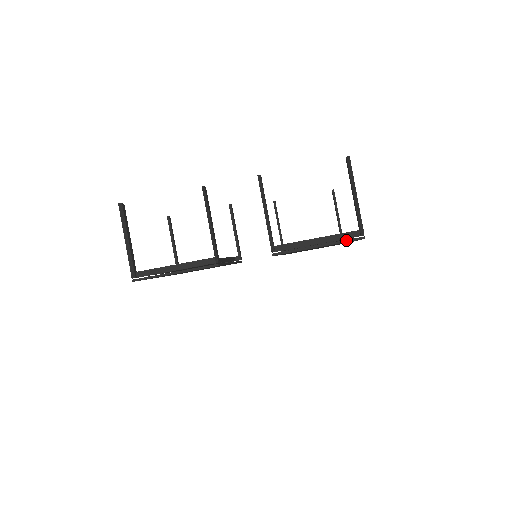
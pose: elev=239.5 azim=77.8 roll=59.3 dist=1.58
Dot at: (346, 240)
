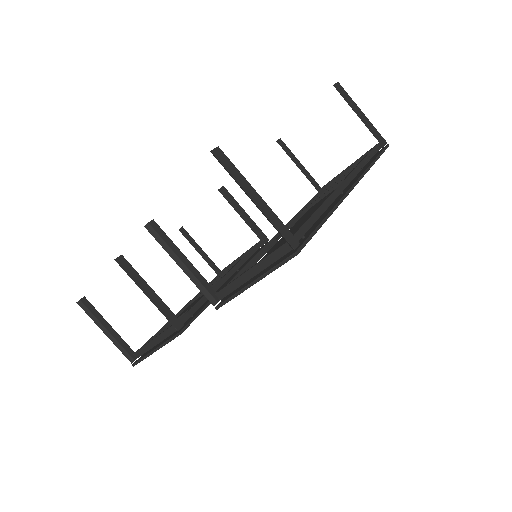
Dot at: (276, 265)
